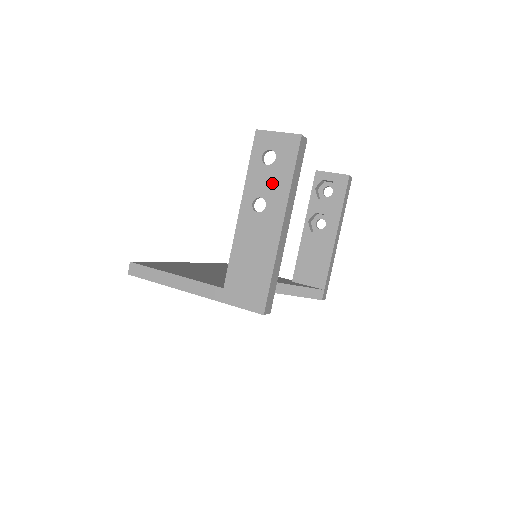
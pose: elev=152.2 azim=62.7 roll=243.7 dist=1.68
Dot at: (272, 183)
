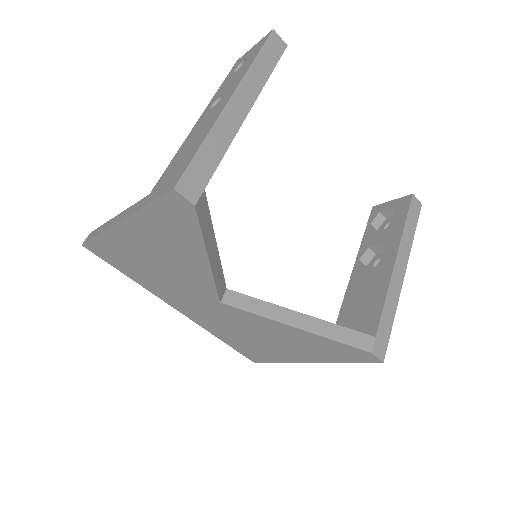
Dot at: (235, 78)
